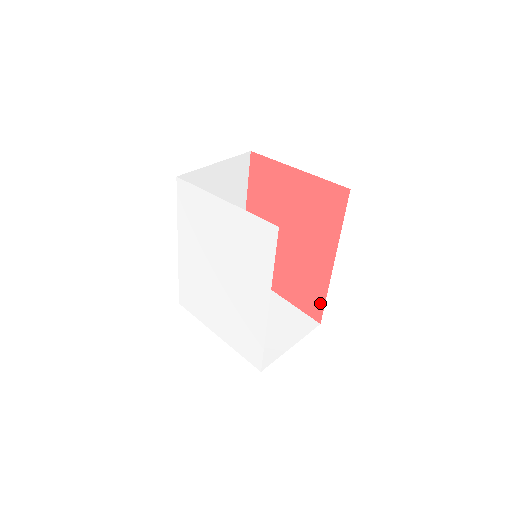
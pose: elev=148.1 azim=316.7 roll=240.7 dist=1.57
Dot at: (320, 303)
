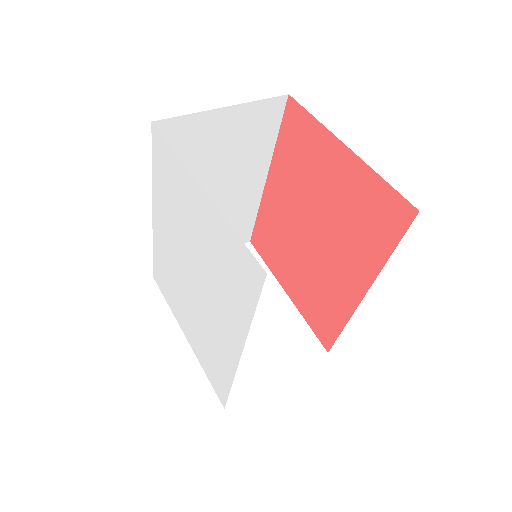
Dot at: (333, 331)
